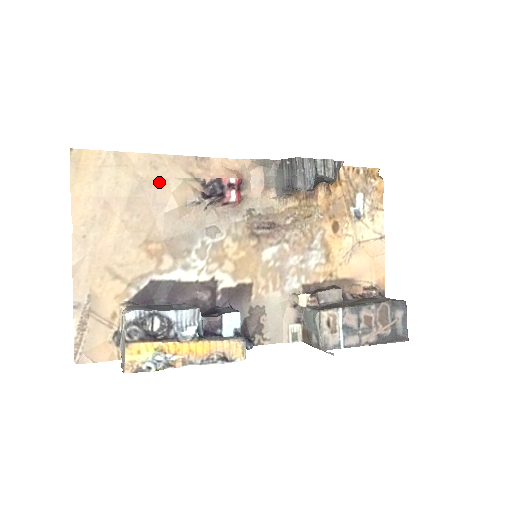
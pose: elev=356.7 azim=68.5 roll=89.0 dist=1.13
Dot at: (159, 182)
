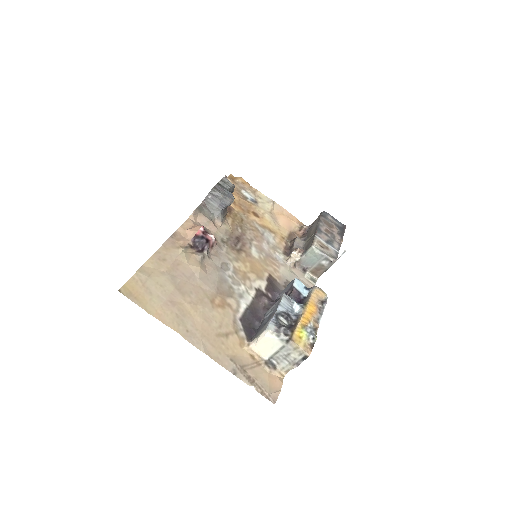
Dot at: (176, 265)
